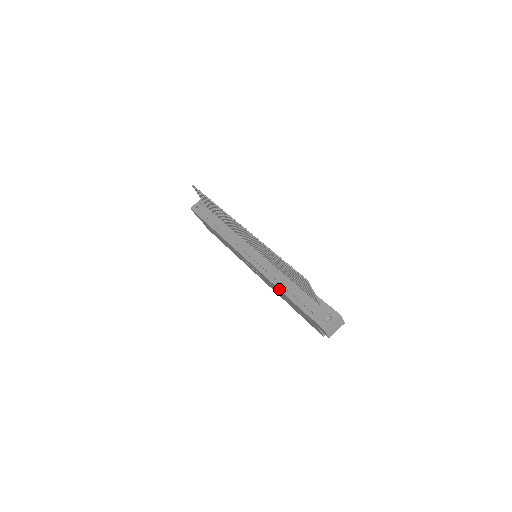
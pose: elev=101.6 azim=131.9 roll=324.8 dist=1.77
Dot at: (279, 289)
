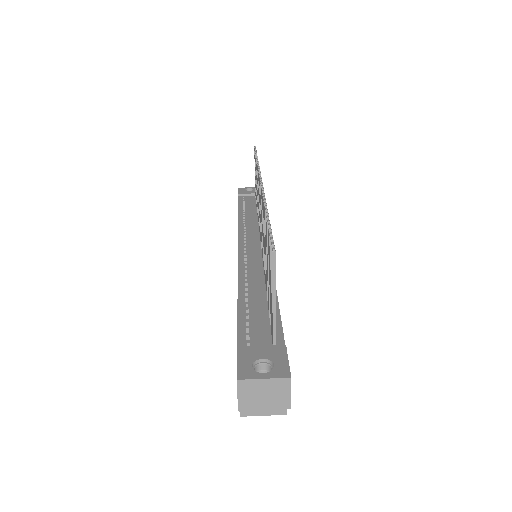
Dot at: (238, 292)
